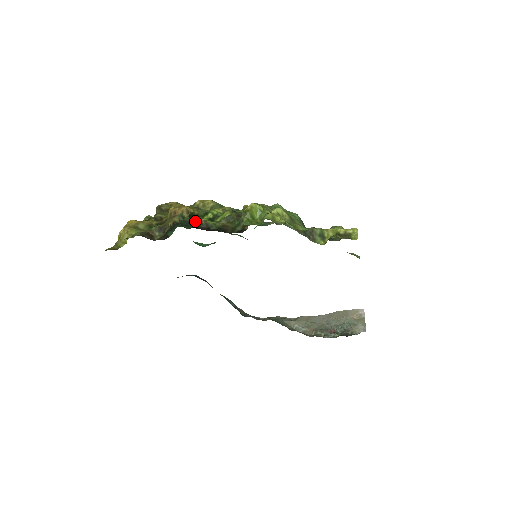
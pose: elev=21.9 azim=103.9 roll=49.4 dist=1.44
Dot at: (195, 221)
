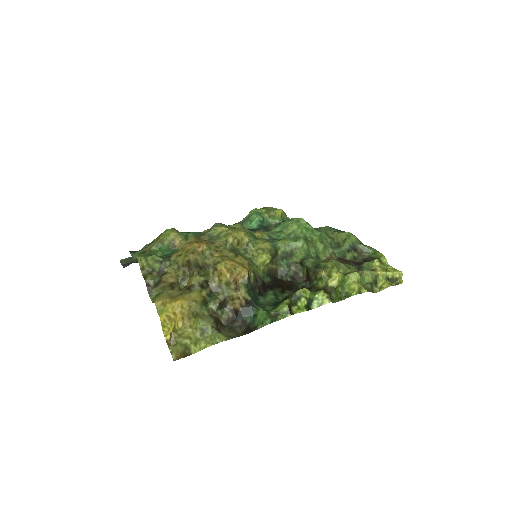
Dot at: (254, 282)
